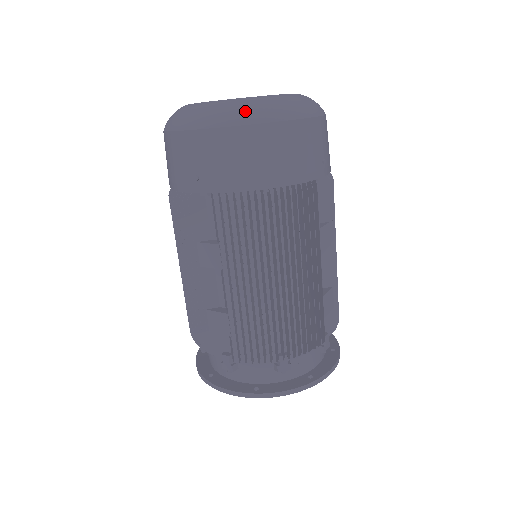
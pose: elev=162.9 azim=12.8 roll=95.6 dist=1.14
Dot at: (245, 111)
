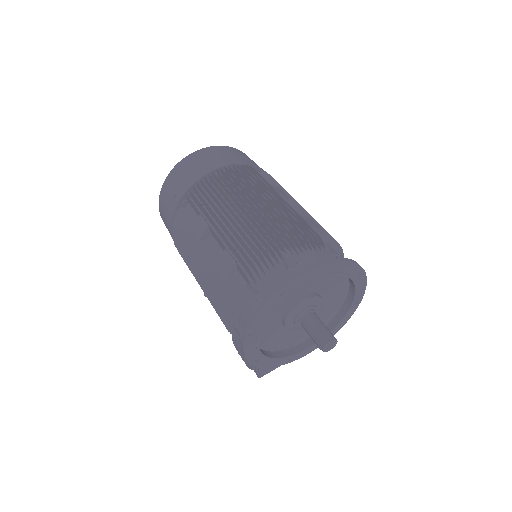
Dot at: occluded
